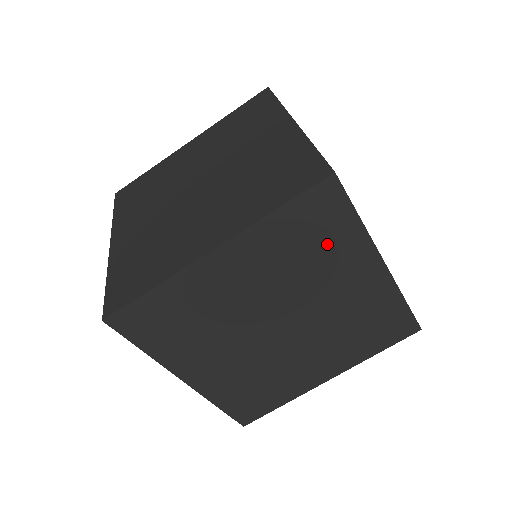
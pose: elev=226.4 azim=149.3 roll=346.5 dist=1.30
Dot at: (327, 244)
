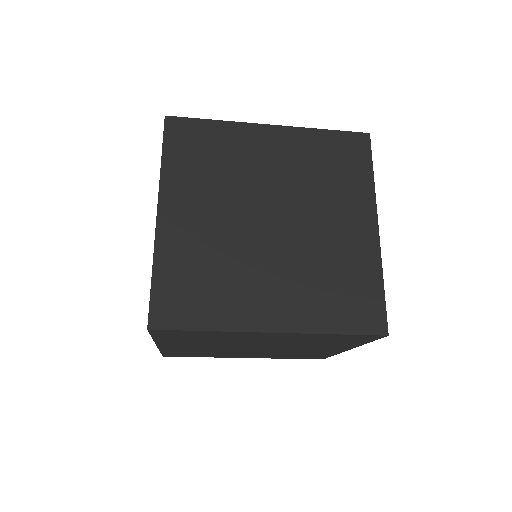
Dot at: (210, 336)
